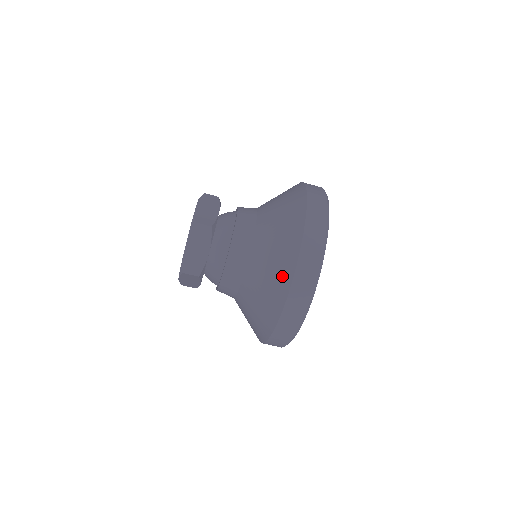
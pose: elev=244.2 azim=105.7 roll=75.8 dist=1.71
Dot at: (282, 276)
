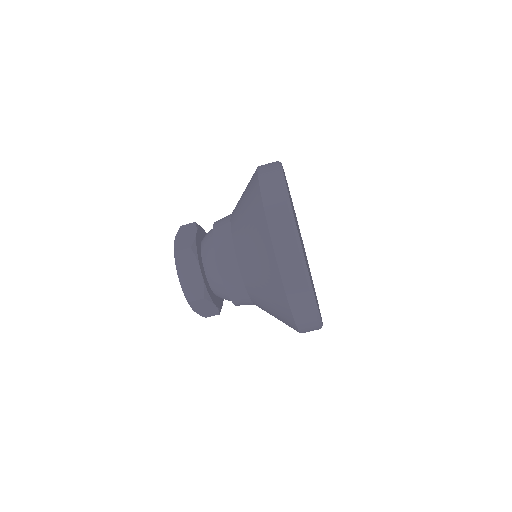
Dot at: (265, 254)
